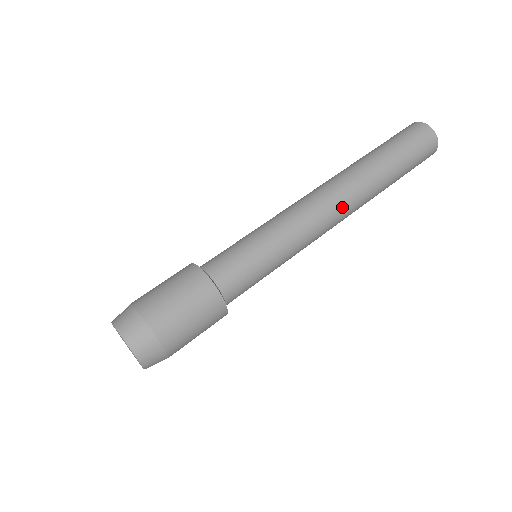
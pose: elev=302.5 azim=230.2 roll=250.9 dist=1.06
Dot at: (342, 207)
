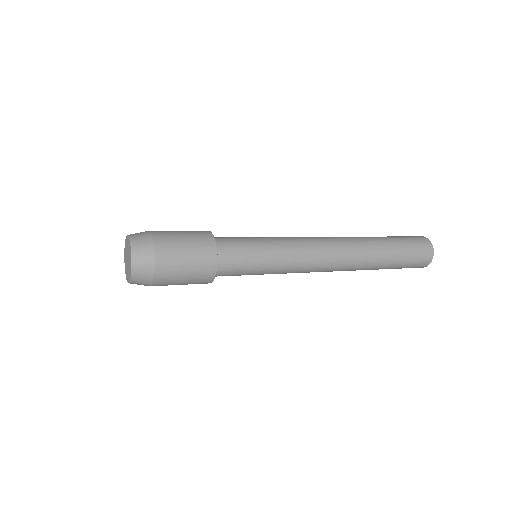
Dot at: (338, 257)
